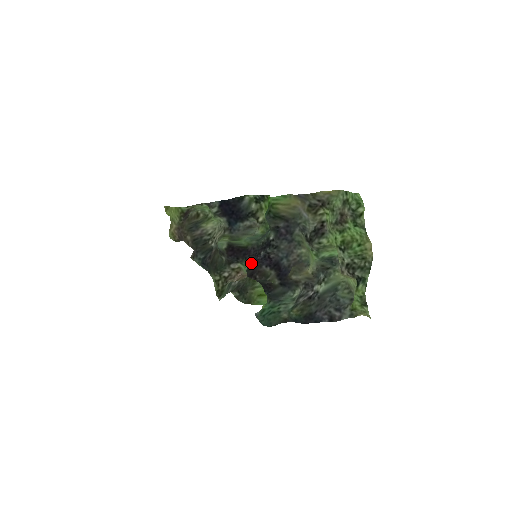
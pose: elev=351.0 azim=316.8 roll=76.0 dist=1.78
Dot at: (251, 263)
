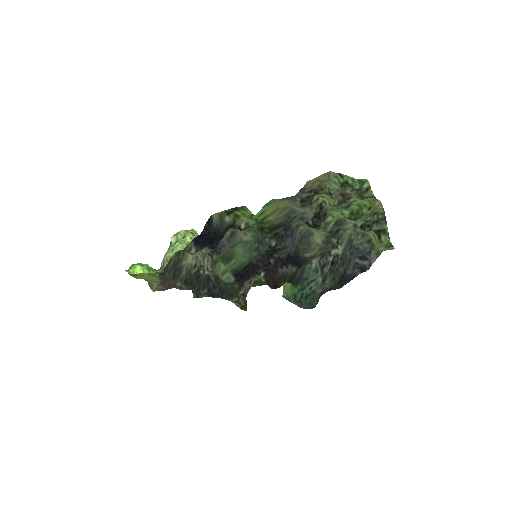
Dot at: (265, 274)
